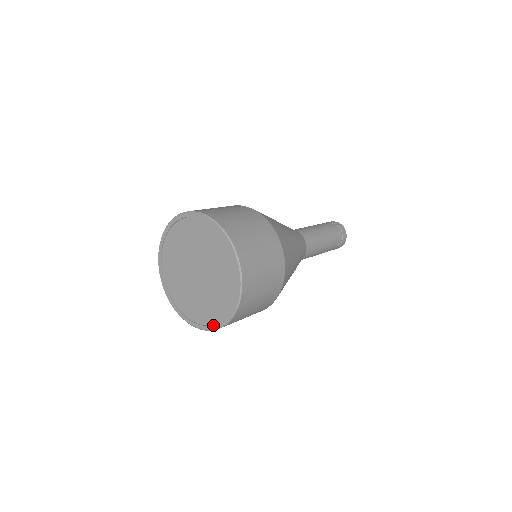
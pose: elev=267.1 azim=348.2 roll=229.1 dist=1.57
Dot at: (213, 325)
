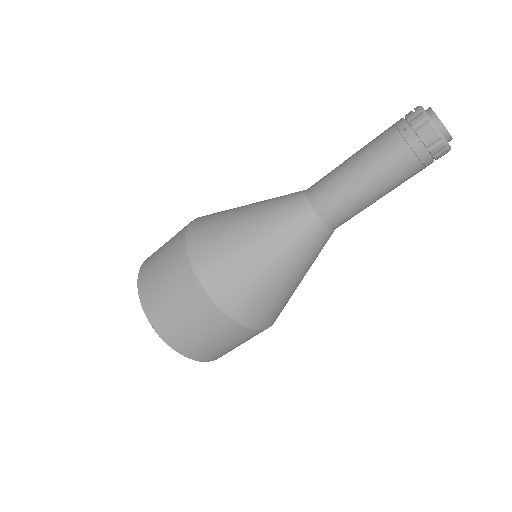
Dot at: occluded
